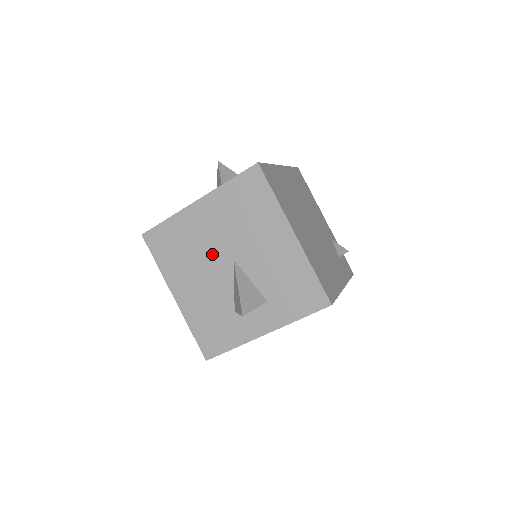
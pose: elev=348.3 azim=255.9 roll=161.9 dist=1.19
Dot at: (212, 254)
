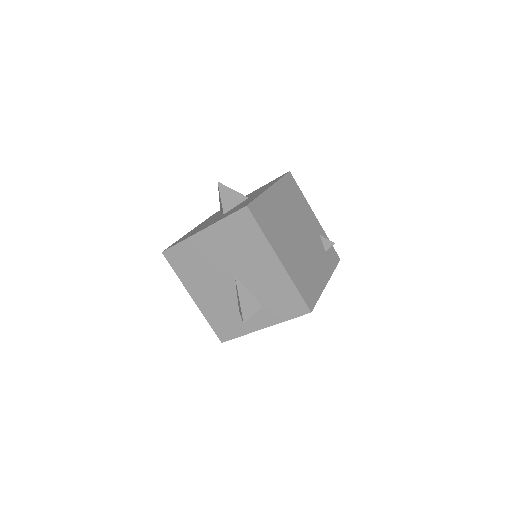
Dot at: (218, 270)
